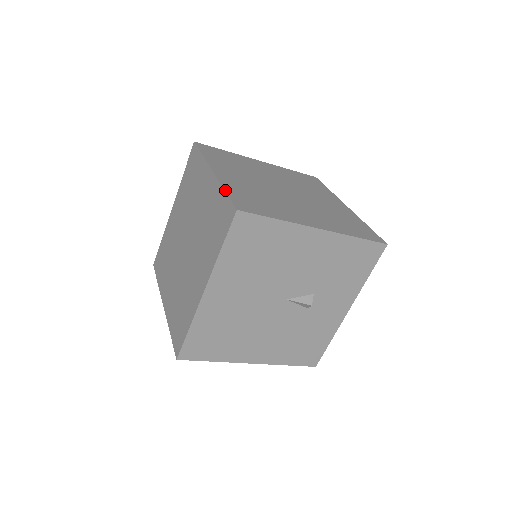
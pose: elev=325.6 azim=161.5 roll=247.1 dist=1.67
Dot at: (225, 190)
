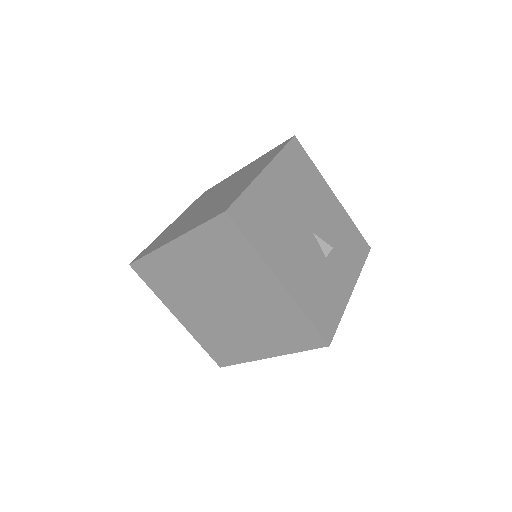
Dot at: occluded
